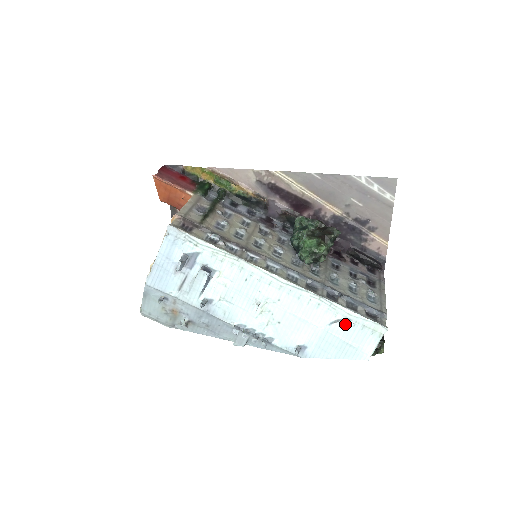
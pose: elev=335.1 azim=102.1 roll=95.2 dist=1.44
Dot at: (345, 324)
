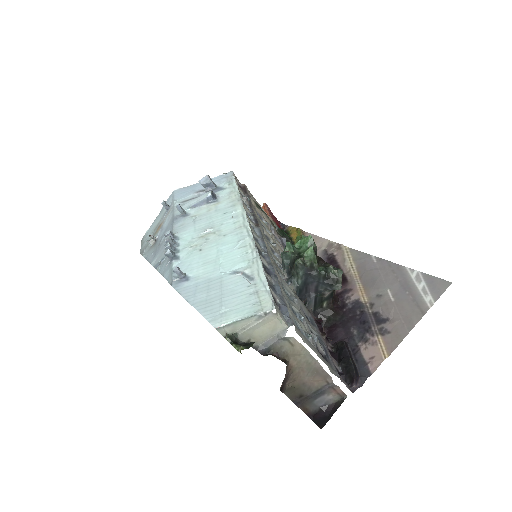
Dot at: (244, 280)
